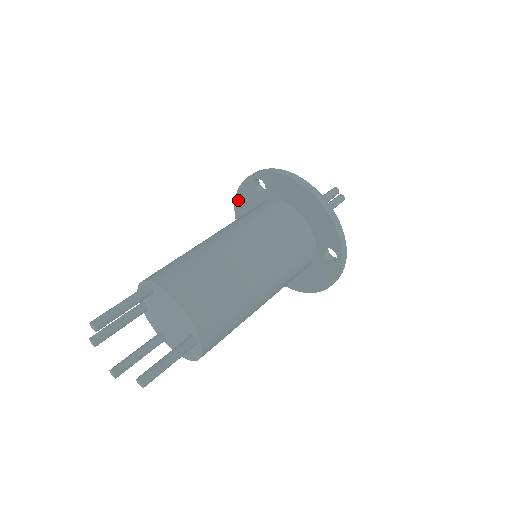
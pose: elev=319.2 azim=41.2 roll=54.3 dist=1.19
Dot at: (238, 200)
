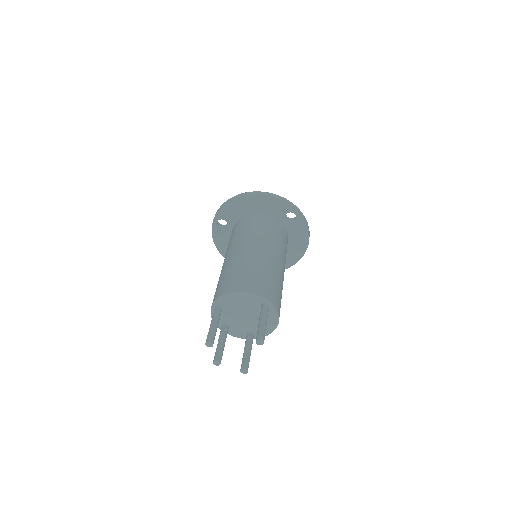
Dot at: (219, 247)
